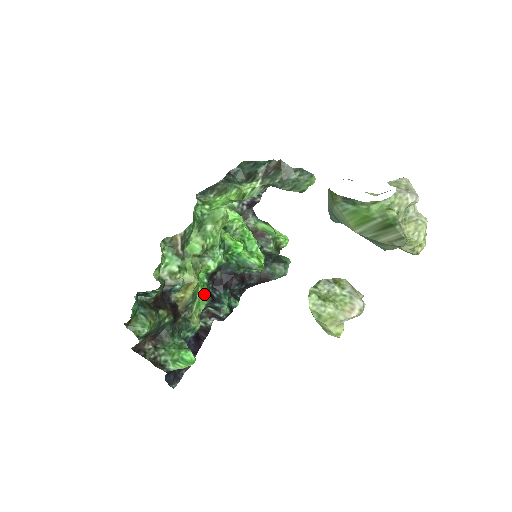
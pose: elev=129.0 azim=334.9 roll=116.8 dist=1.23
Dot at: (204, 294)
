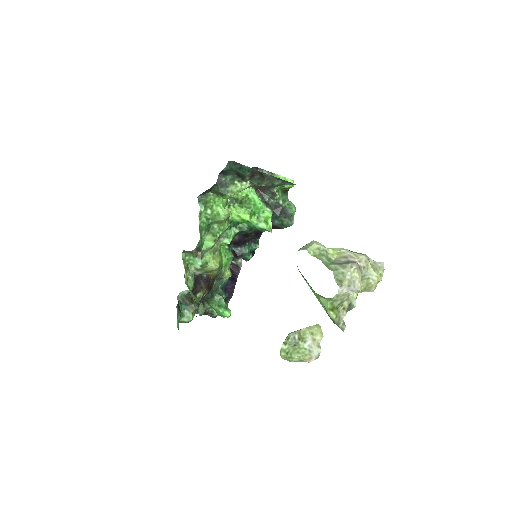
Dot at: (228, 257)
